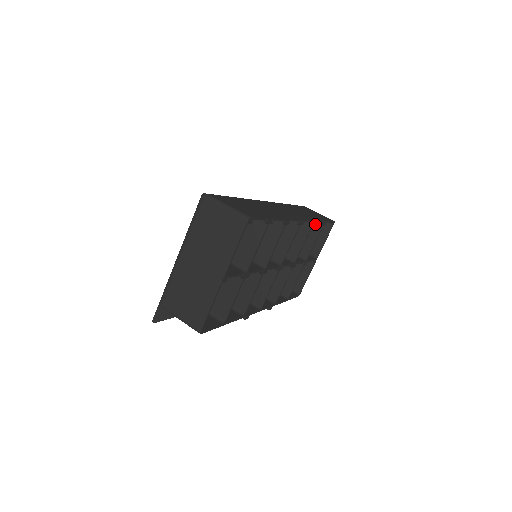
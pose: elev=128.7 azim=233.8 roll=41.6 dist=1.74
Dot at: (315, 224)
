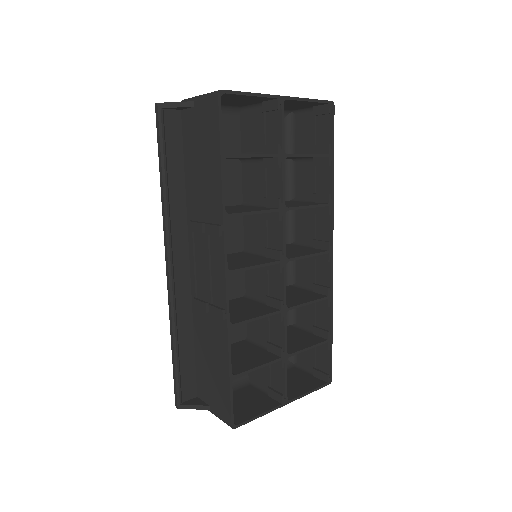
Dot at: (317, 337)
